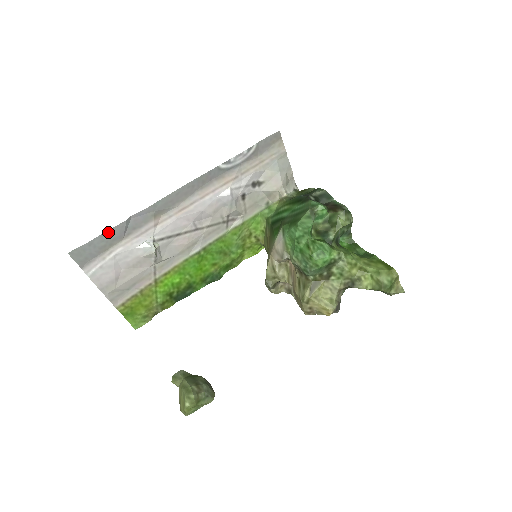
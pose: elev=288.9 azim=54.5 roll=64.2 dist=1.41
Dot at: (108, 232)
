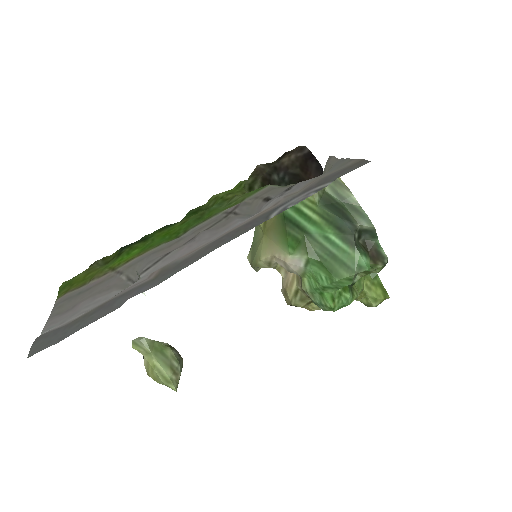
Dot at: (90, 322)
